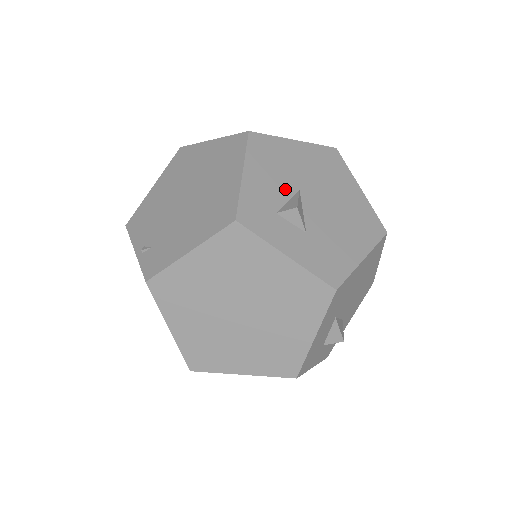
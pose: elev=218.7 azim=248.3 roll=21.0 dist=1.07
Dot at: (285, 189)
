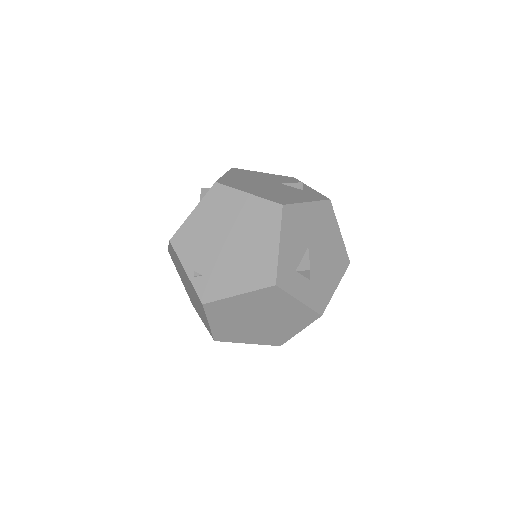
Dot at: (301, 249)
